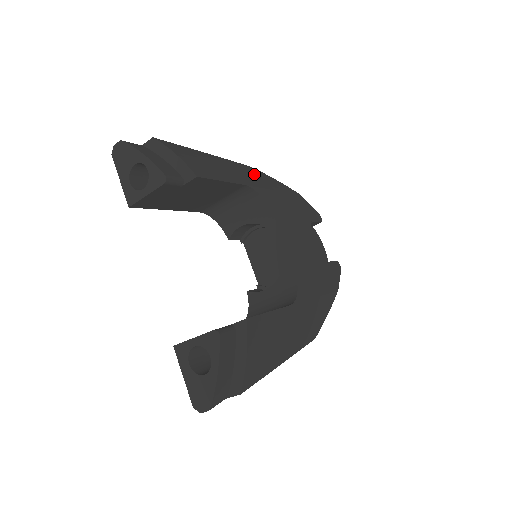
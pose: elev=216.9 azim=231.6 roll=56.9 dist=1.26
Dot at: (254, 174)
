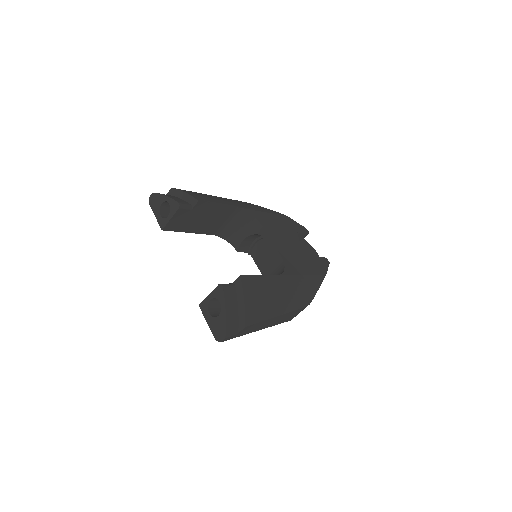
Dot at: (246, 204)
